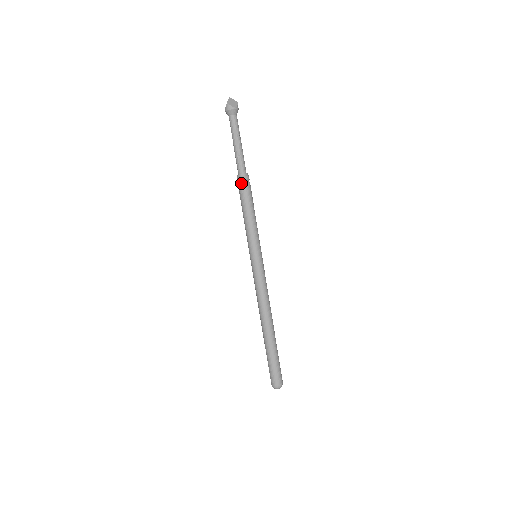
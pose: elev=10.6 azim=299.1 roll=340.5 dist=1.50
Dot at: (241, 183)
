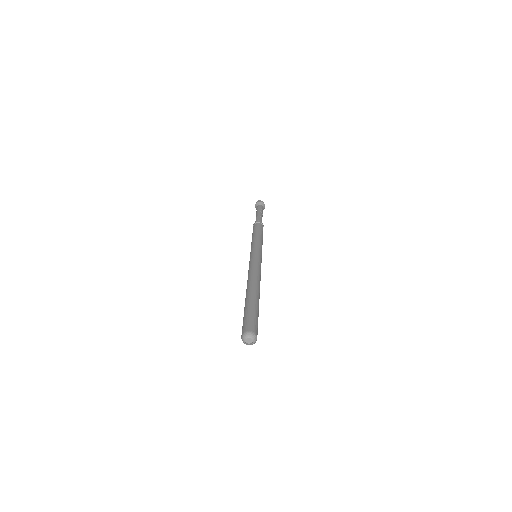
Dot at: (258, 223)
